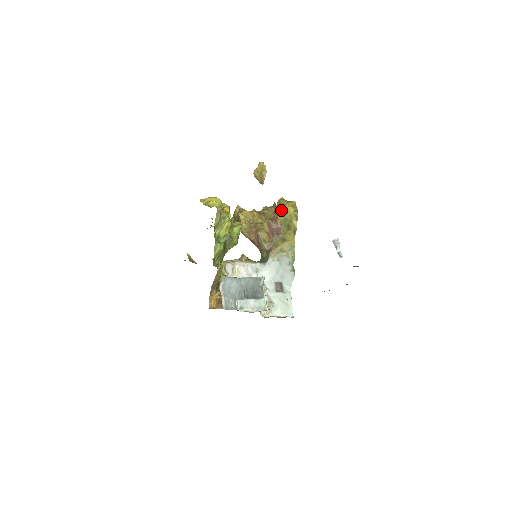
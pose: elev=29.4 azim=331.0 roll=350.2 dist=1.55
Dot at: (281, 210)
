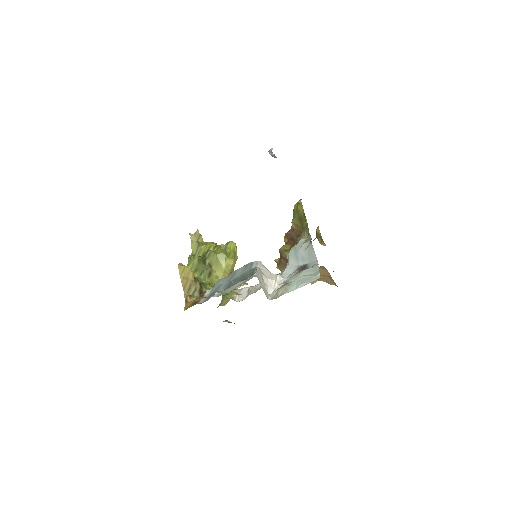
Dot at: occluded
